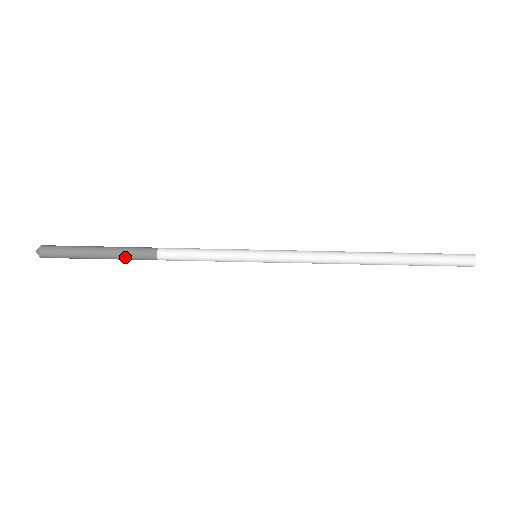
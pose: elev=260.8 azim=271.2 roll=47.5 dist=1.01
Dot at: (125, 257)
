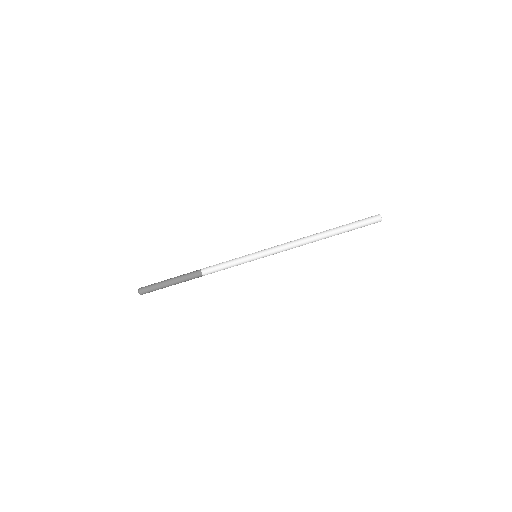
Dot at: occluded
